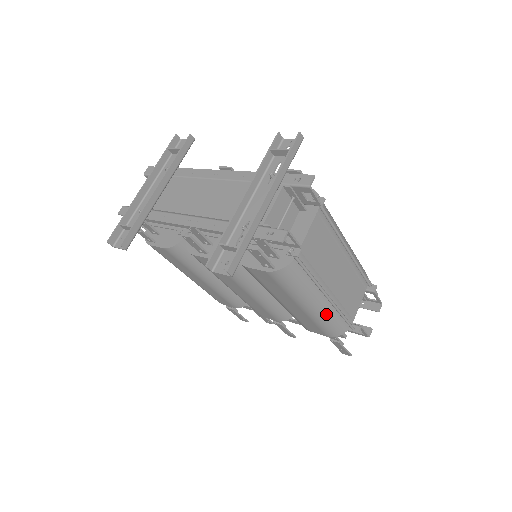
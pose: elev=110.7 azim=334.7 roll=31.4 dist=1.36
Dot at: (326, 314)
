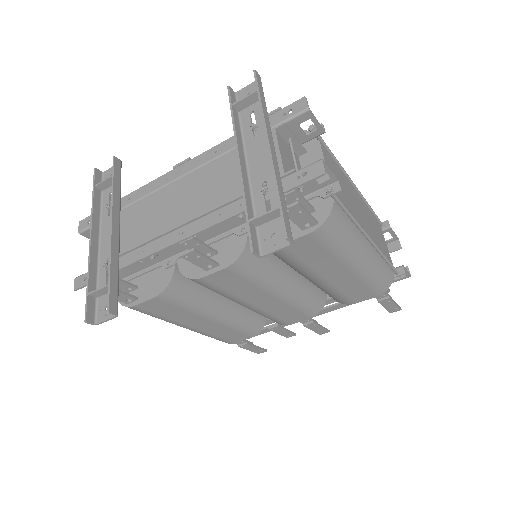
Dot at: (375, 264)
